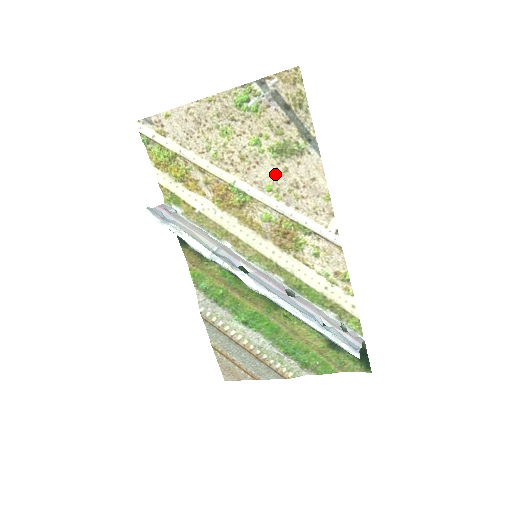
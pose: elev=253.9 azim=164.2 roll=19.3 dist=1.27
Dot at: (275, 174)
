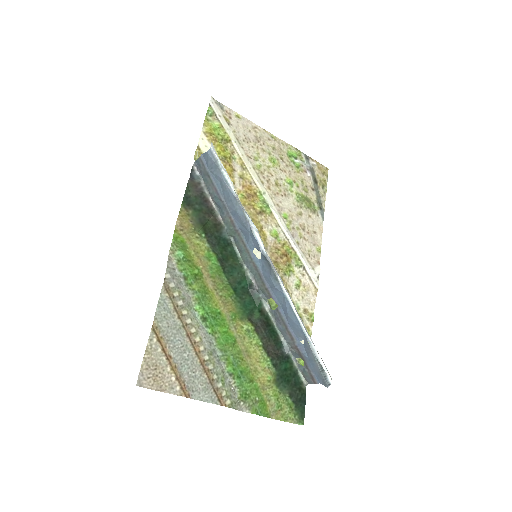
Dot at: (293, 211)
